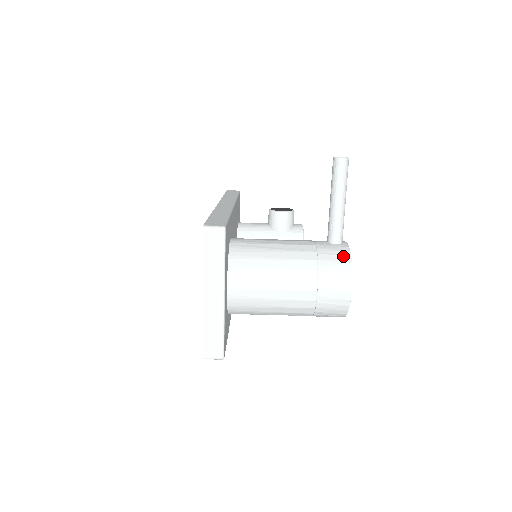
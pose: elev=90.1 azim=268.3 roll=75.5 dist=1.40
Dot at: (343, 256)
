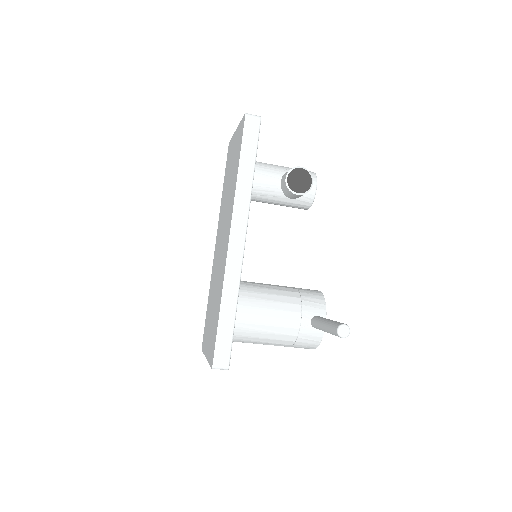
Dot at: (315, 341)
